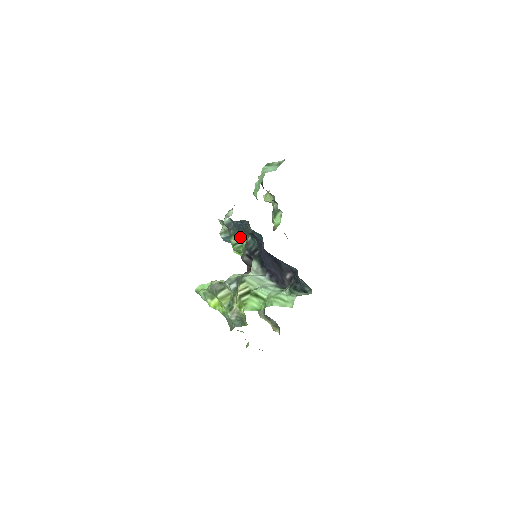
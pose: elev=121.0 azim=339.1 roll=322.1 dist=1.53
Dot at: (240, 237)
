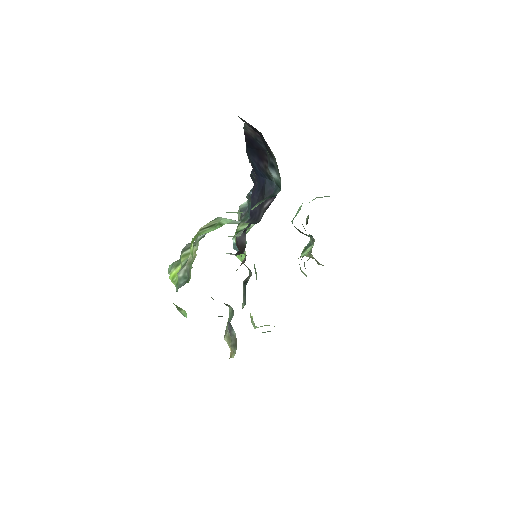
Dot at: occluded
